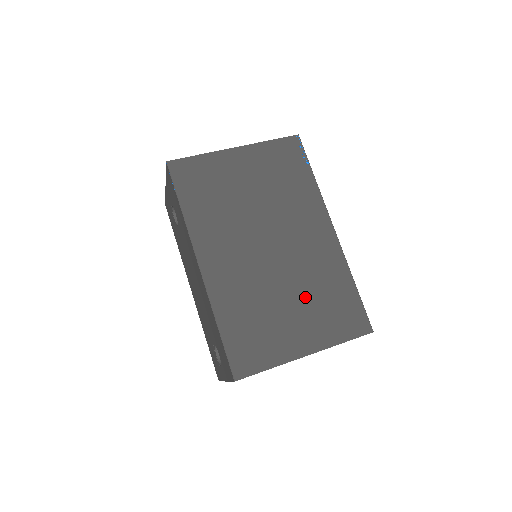
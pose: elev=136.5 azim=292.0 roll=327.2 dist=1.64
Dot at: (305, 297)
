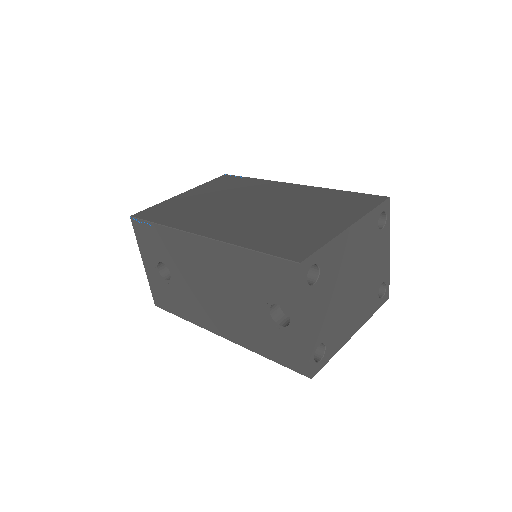
Dot at: (310, 209)
